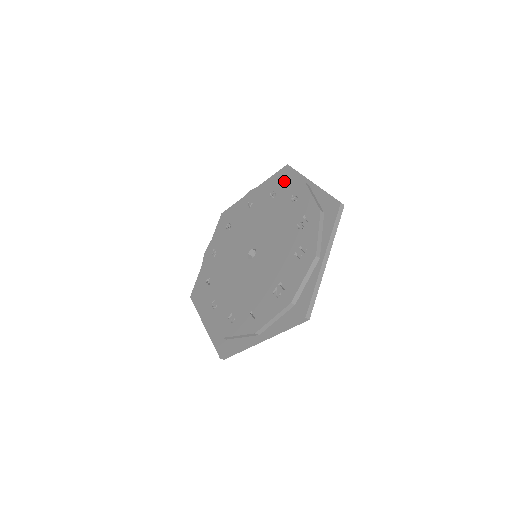
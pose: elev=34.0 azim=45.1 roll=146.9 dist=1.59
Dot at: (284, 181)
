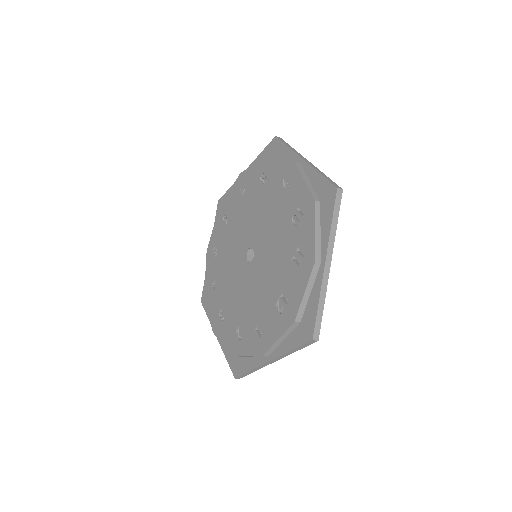
Dot at: (273, 160)
